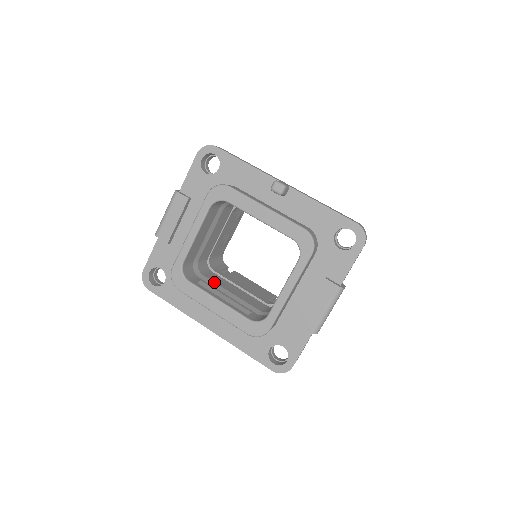
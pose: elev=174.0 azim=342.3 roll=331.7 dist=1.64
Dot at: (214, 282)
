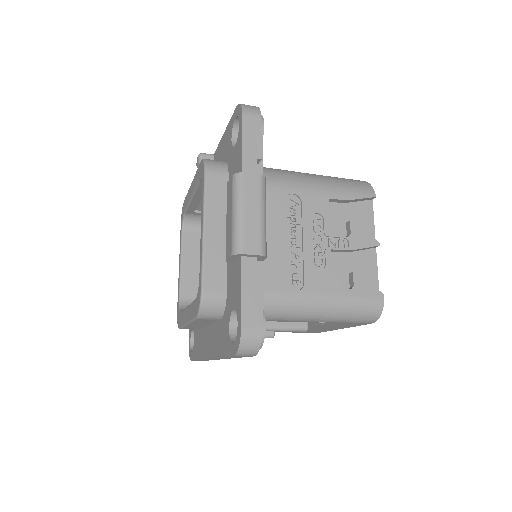
Dot at: occluded
